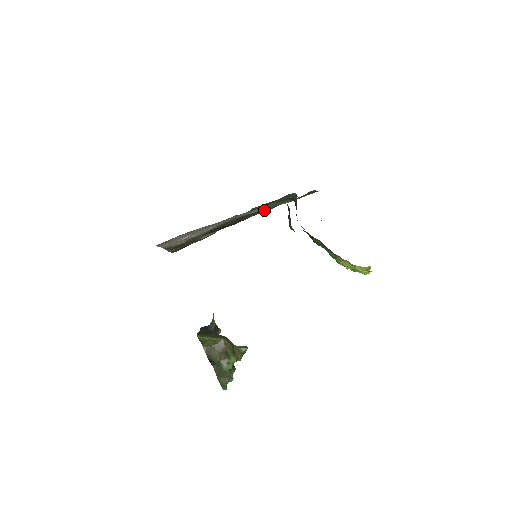
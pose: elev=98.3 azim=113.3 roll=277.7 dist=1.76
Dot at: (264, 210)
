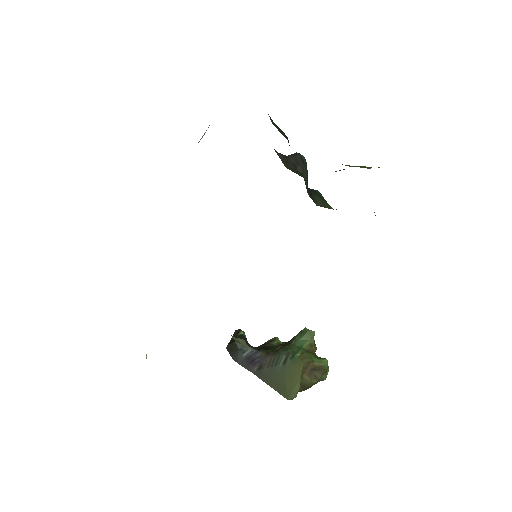
Dot at: occluded
